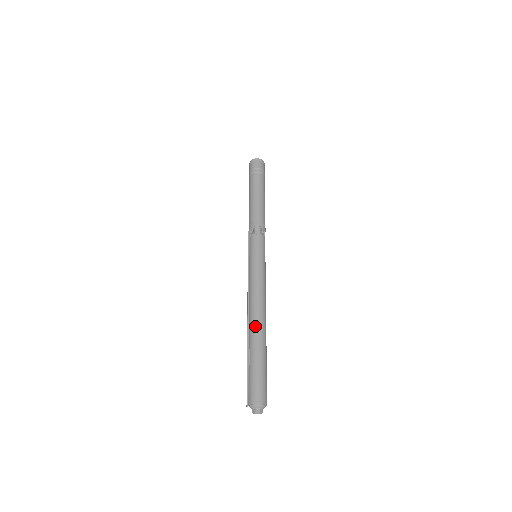
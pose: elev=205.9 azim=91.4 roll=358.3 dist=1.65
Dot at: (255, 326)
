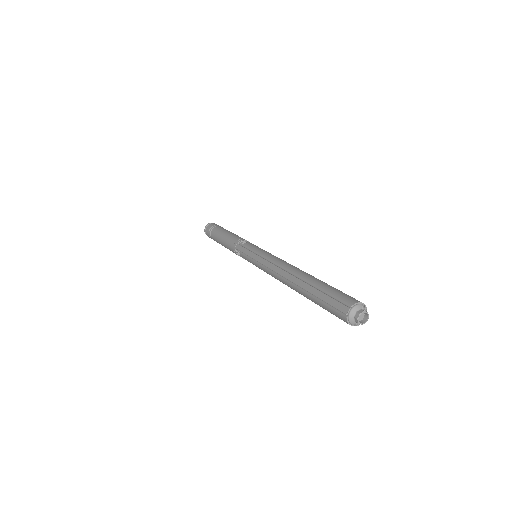
Dot at: (303, 271)
